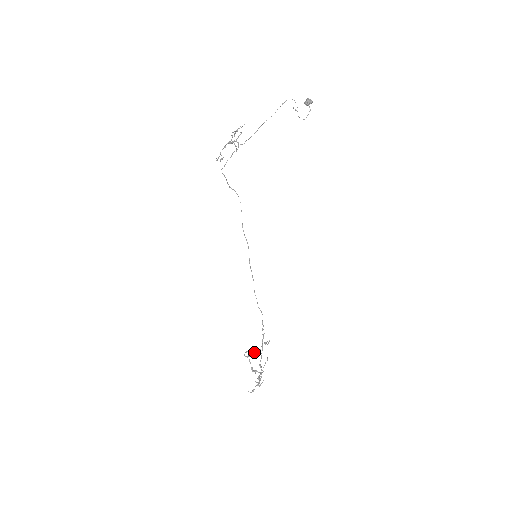
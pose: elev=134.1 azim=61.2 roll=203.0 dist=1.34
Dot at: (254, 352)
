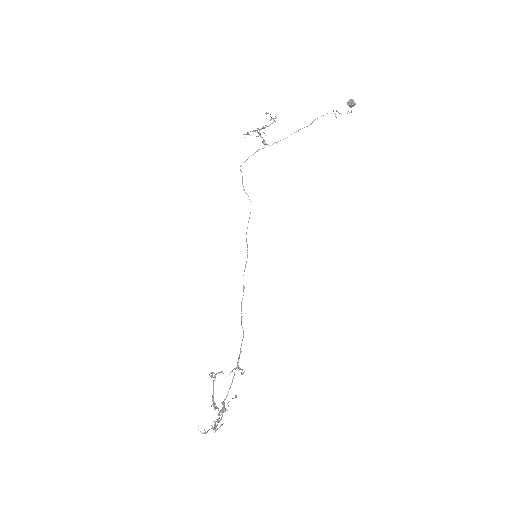
Dot at: (223, 373)
